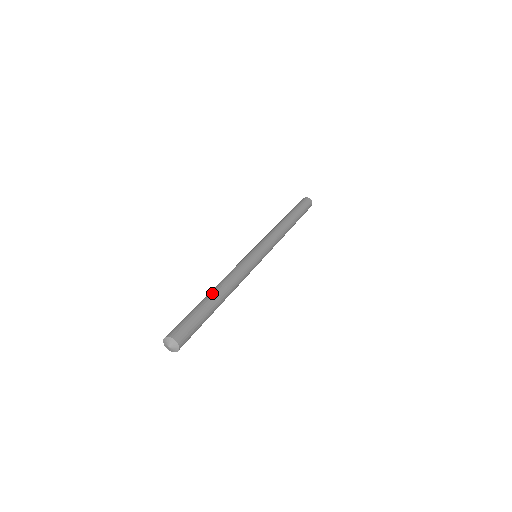
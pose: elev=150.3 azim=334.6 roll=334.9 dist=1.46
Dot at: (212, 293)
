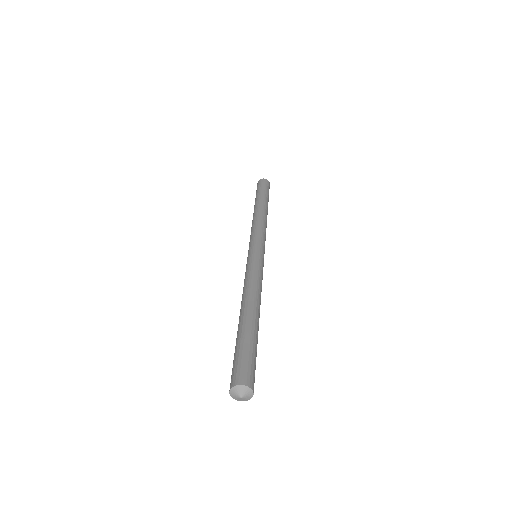
Dot at: (247, 314)
